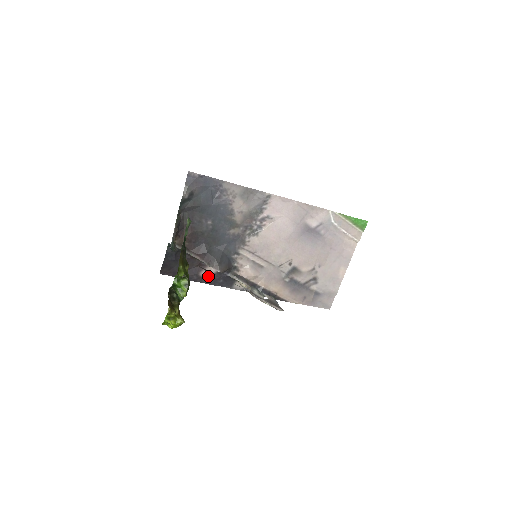
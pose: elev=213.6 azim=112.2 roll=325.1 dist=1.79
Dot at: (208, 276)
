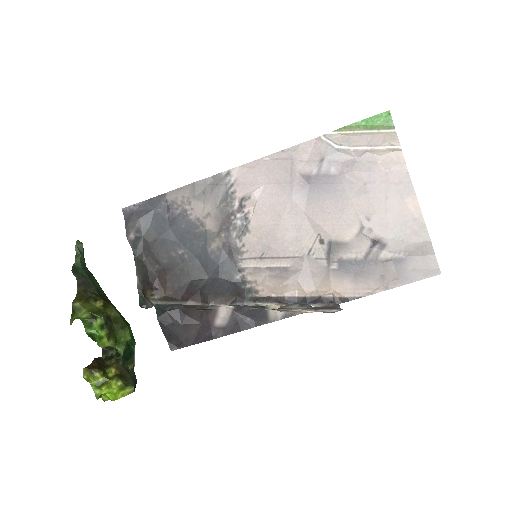
Dot at: (227, 322)
